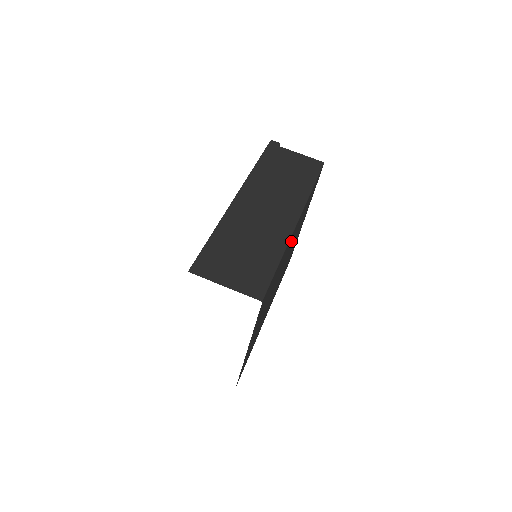
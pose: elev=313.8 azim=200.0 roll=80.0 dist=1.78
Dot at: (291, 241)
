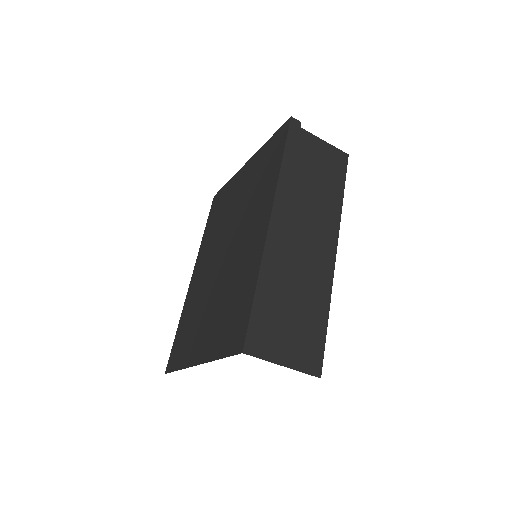
Dot at: occluded
